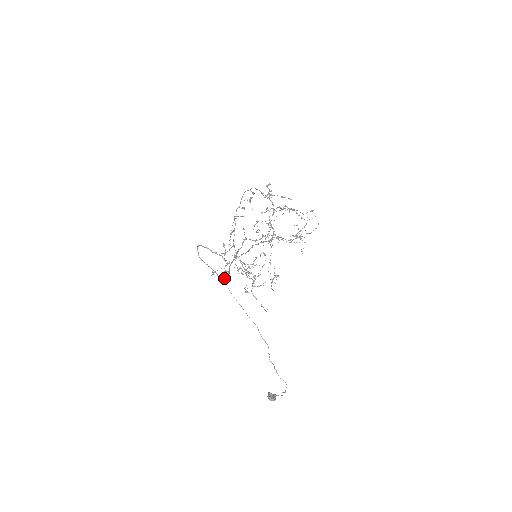
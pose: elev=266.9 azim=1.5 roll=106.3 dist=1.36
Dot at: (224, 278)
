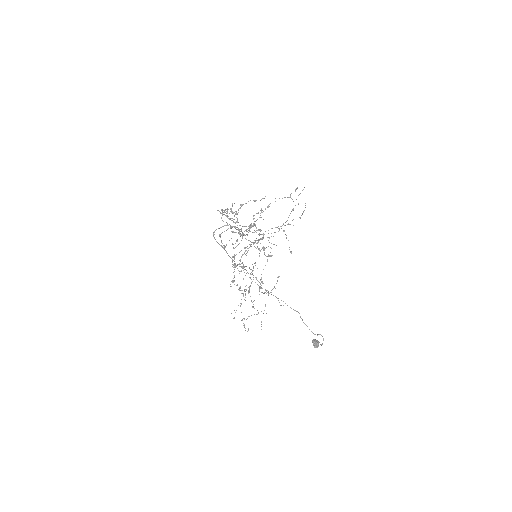
Dot at: (241, 271)
